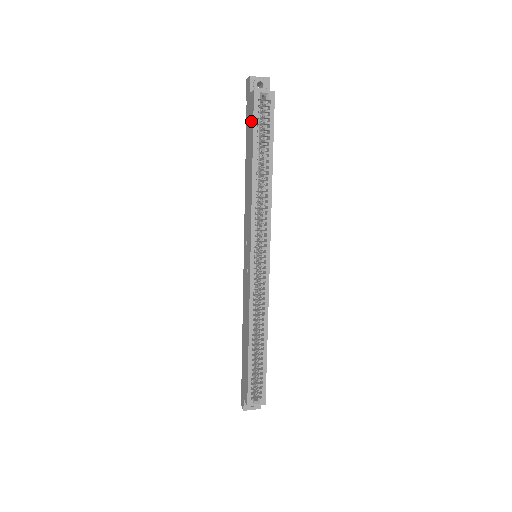
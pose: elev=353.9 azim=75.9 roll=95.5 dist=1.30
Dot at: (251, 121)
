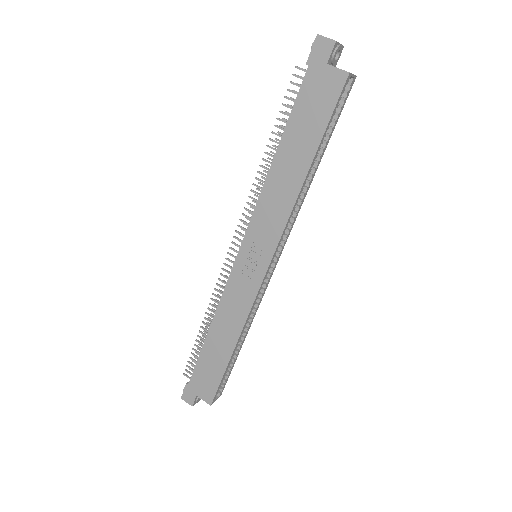
Dot at: (324, 107)
